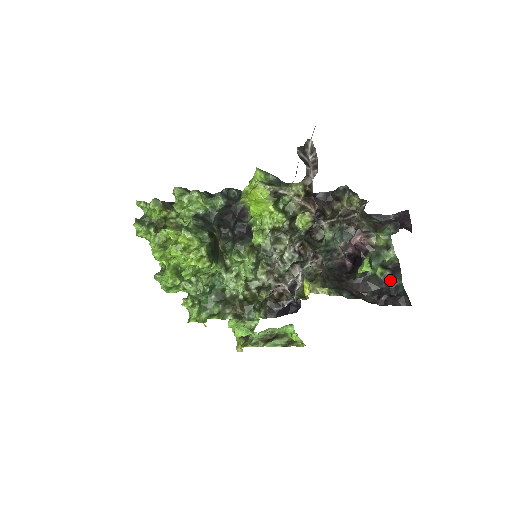
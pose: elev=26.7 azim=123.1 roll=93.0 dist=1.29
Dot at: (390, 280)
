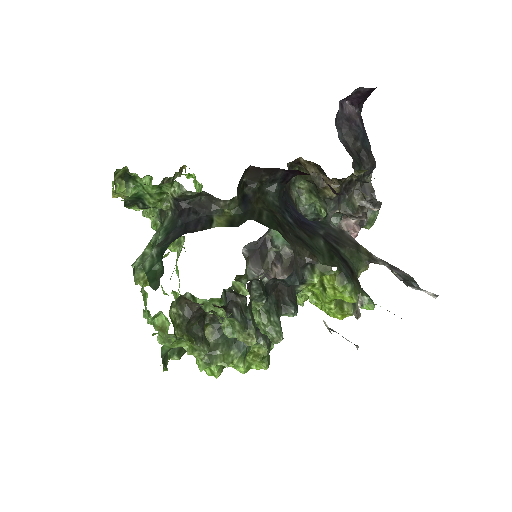
Dot at: occluded
